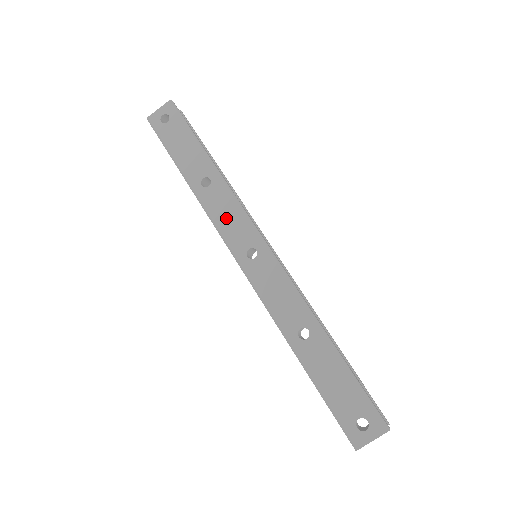
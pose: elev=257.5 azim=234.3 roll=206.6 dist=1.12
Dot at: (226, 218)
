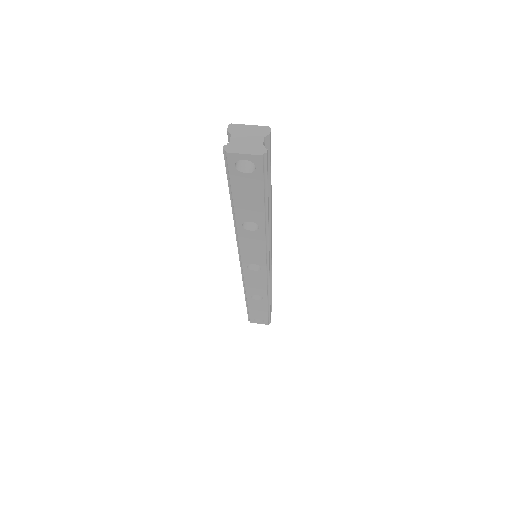
Dot at: occluded
